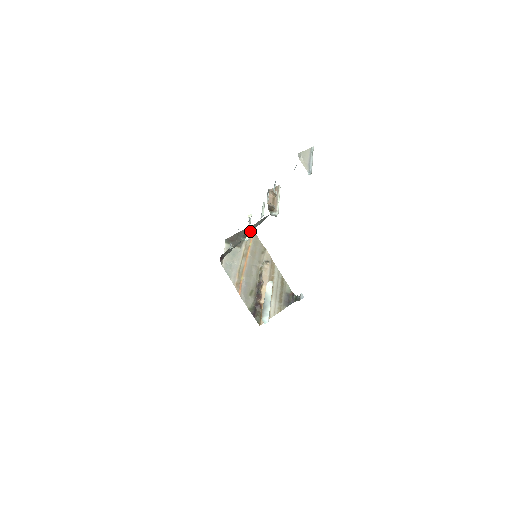
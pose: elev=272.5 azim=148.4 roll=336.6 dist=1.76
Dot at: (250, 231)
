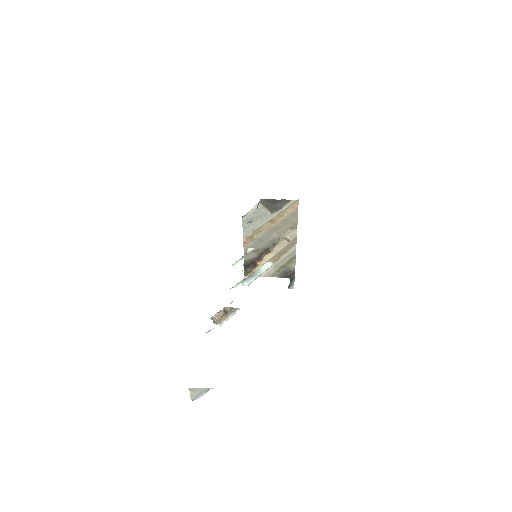
Dot at: occluded
